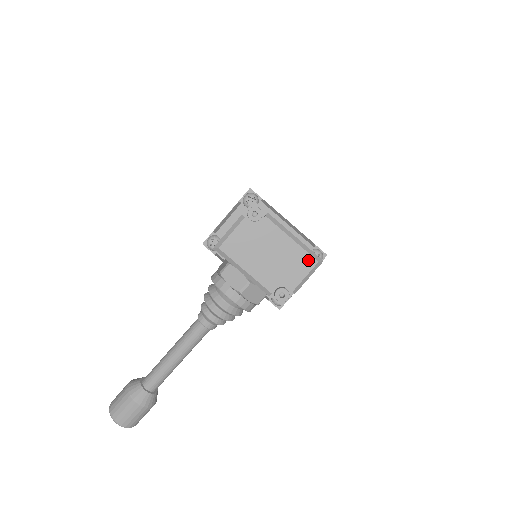
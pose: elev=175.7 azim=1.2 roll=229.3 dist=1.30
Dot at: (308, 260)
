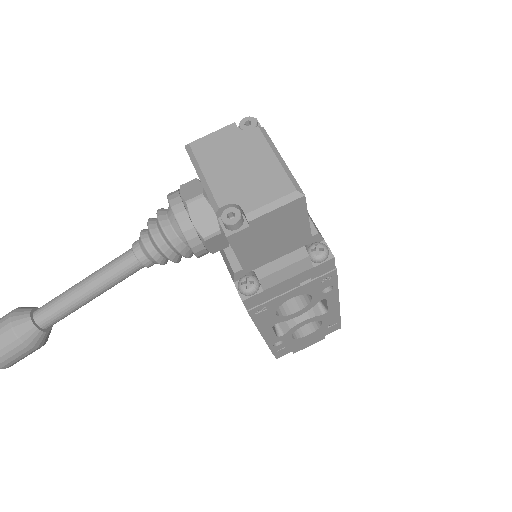
Dot at: (284, 184)
